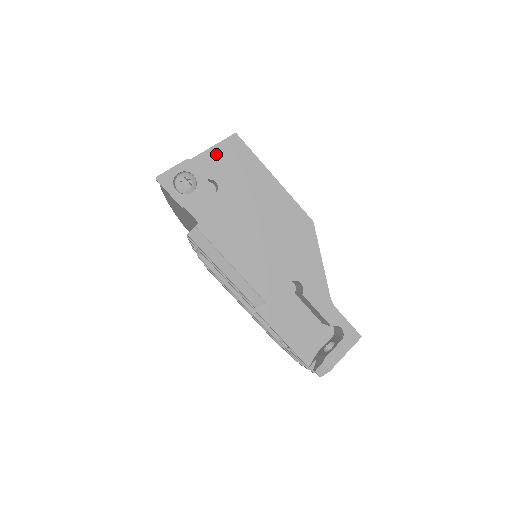
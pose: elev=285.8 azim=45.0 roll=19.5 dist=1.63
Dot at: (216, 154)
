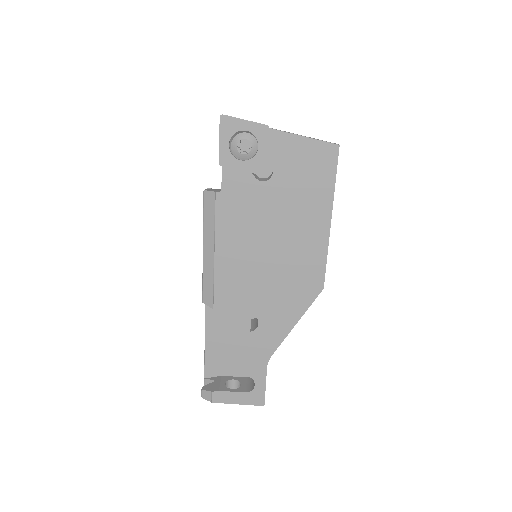
Dot at: (300, 147)
